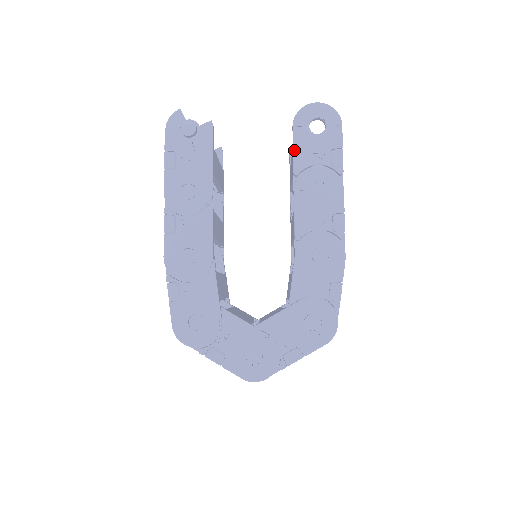
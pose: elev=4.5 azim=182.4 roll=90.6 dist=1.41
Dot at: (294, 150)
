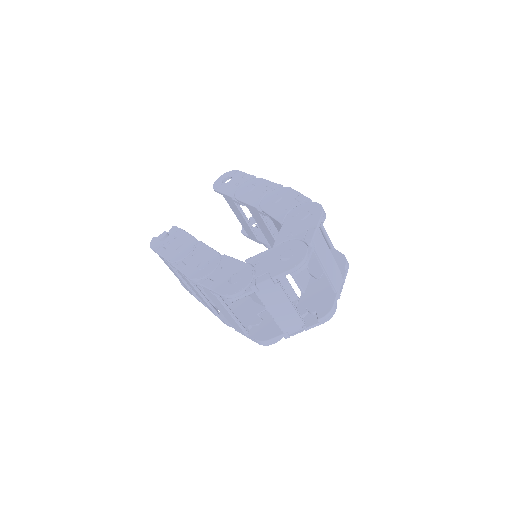
Dot at: (223, 193)
